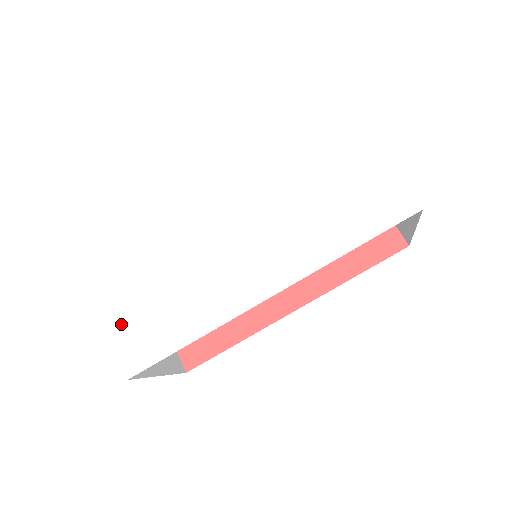
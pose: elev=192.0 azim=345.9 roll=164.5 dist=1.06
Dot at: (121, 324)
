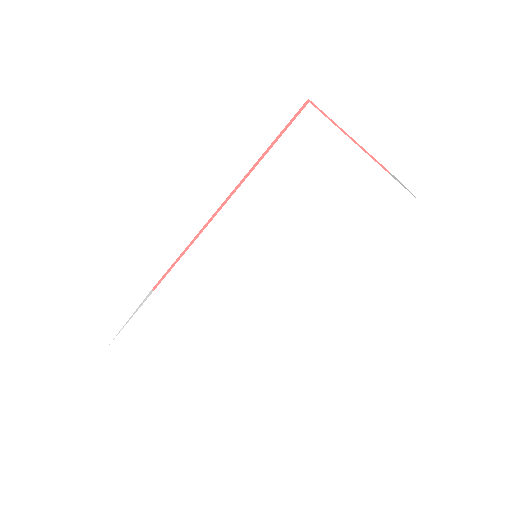
Dot at: (173, 380)
